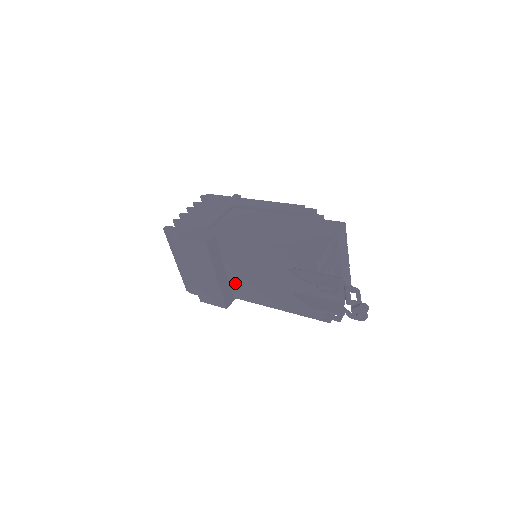
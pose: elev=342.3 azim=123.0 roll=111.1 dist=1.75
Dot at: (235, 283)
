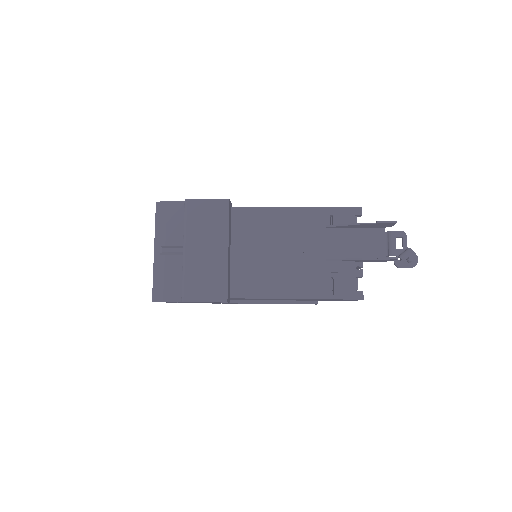
Dot at: (240, 271)
